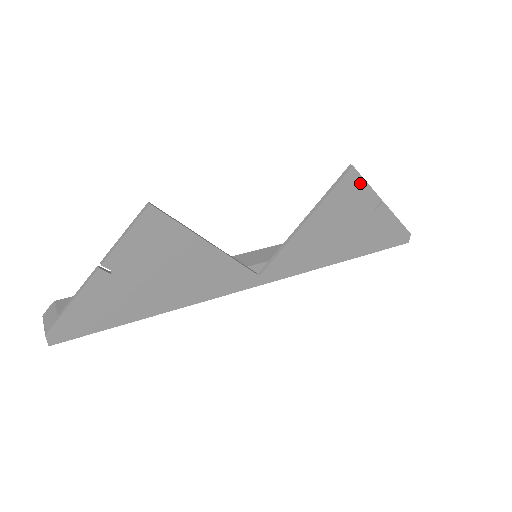
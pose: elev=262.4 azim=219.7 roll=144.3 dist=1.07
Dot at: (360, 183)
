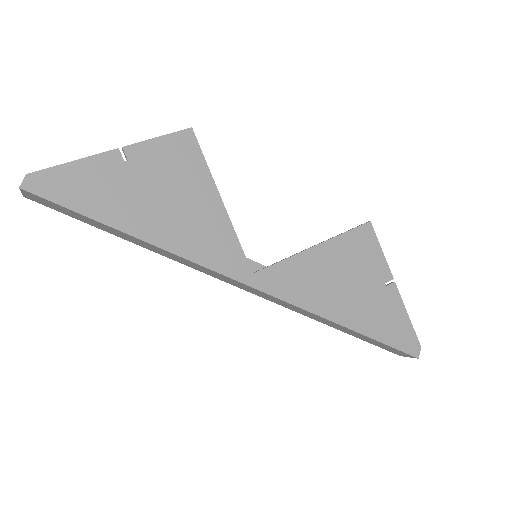
Dot at: (375, 244)
